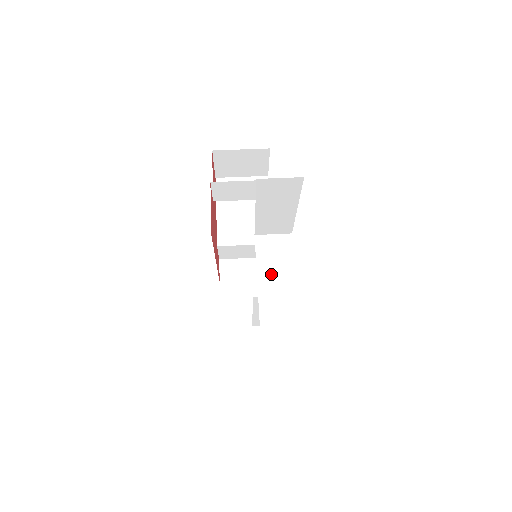
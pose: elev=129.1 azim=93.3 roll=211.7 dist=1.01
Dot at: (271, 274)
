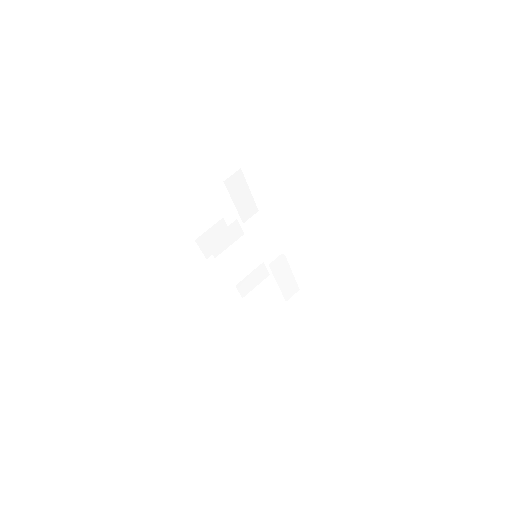
Dot at: (263, 229)
